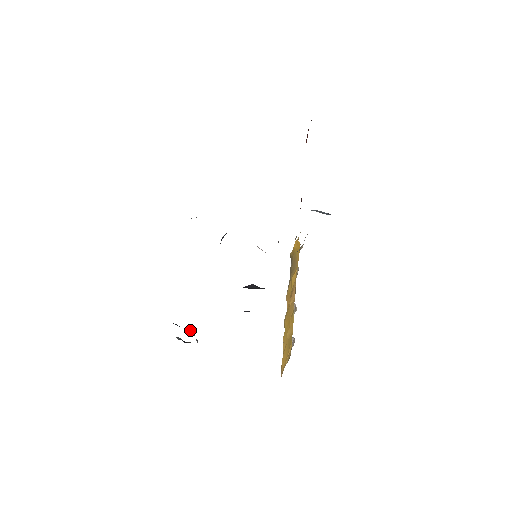
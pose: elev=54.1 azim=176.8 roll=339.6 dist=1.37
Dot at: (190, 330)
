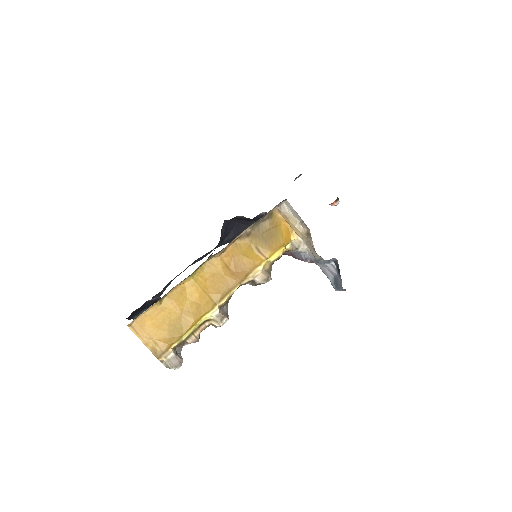
Dot at: occluded
